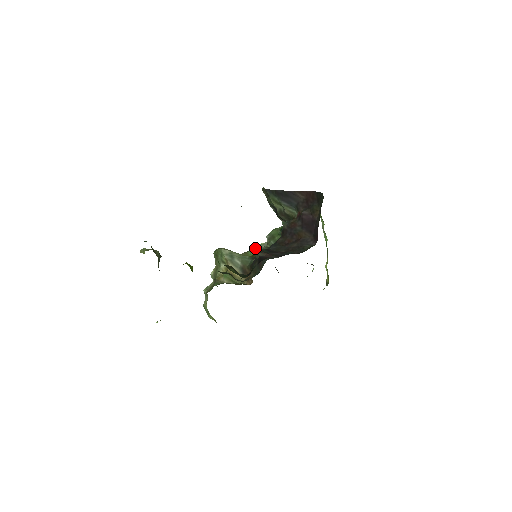
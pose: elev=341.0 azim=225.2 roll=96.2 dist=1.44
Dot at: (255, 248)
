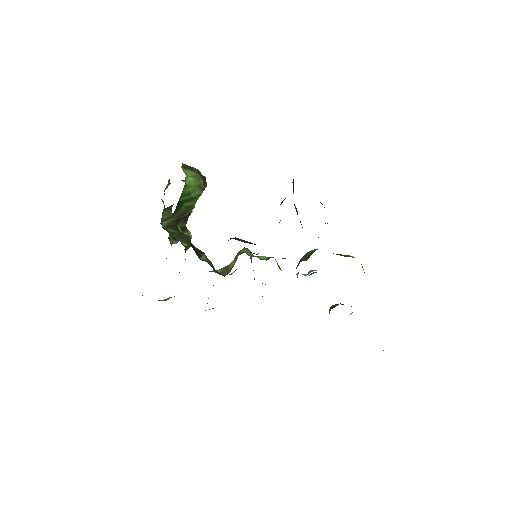
Dot at: occluded
